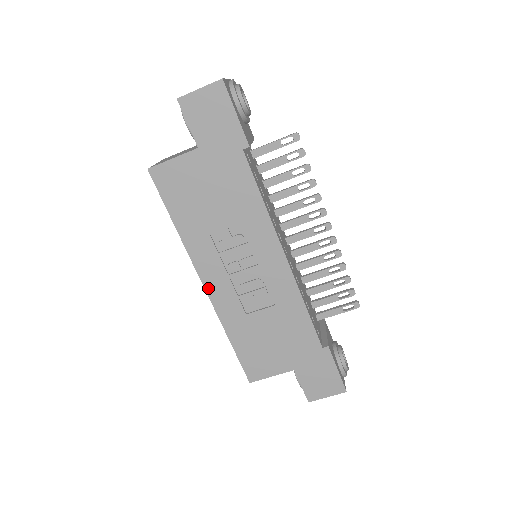
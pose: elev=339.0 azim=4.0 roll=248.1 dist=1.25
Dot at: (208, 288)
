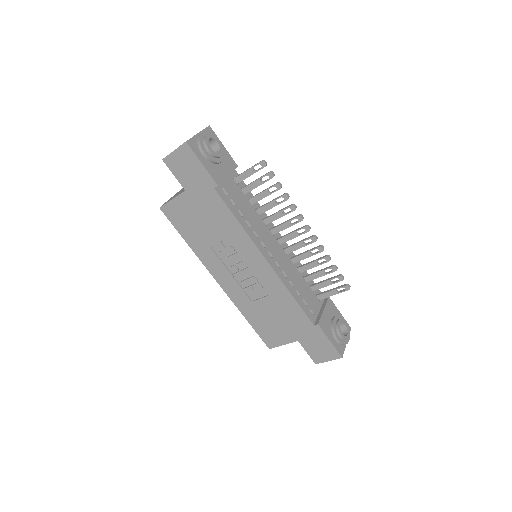
Dot at: (221, 284)
